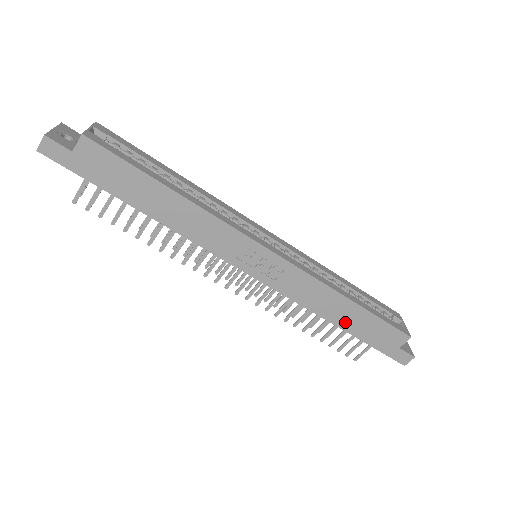
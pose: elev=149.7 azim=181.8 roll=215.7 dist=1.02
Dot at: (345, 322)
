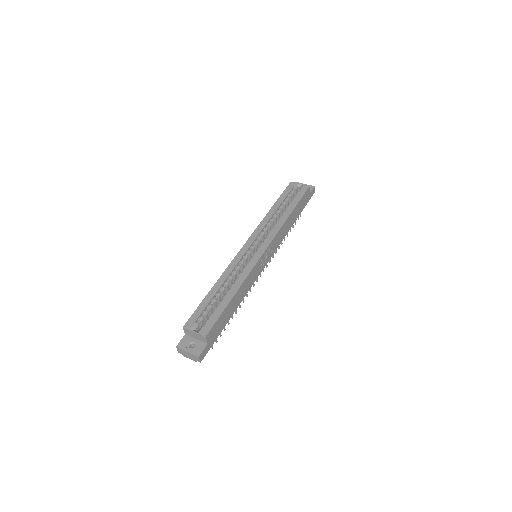
Dot at: (294, 219)
